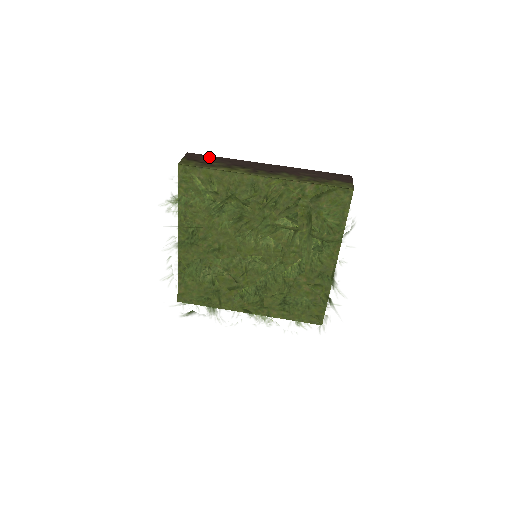
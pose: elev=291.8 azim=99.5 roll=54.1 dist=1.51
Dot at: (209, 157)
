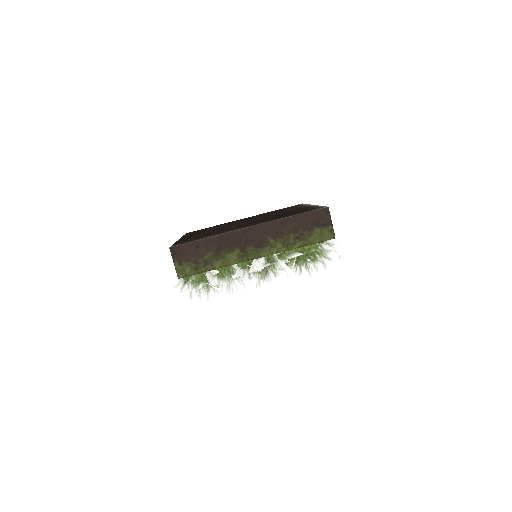
Dot at: (193, 247)
